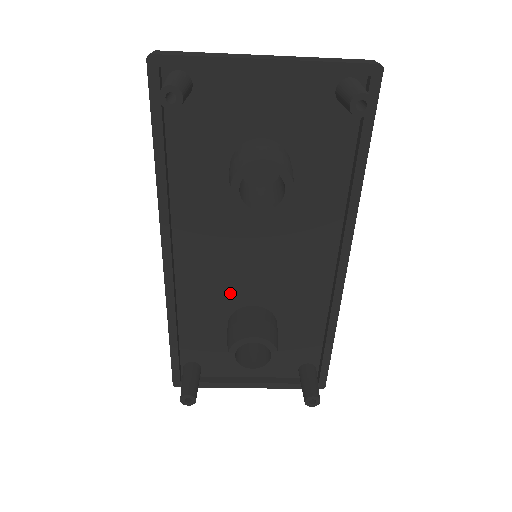
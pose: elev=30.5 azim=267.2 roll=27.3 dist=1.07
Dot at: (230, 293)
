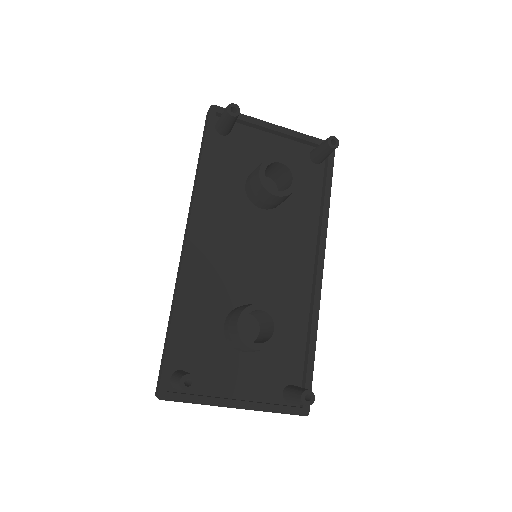
Dot at: (231, 289)
